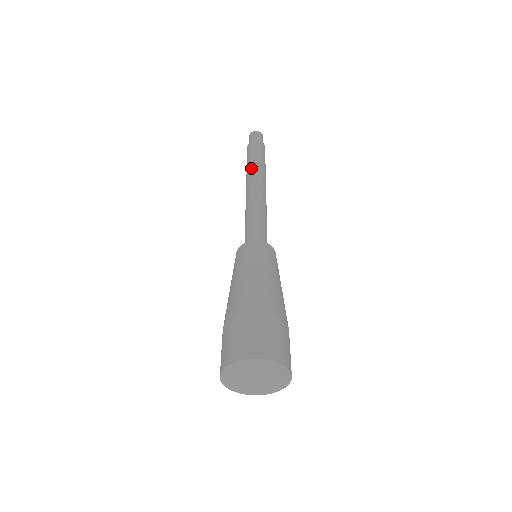
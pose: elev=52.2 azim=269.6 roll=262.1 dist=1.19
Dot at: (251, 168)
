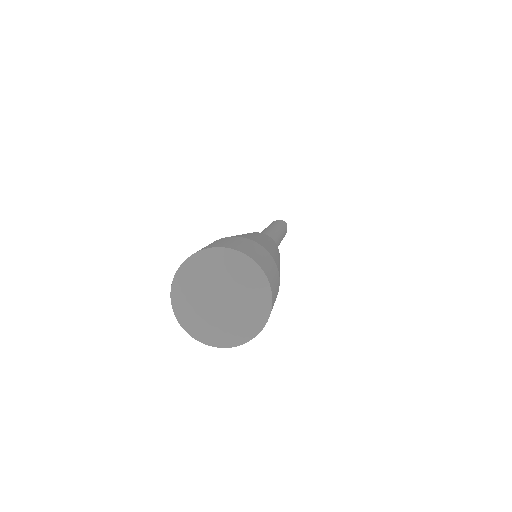
Dot at: (274, 225)
